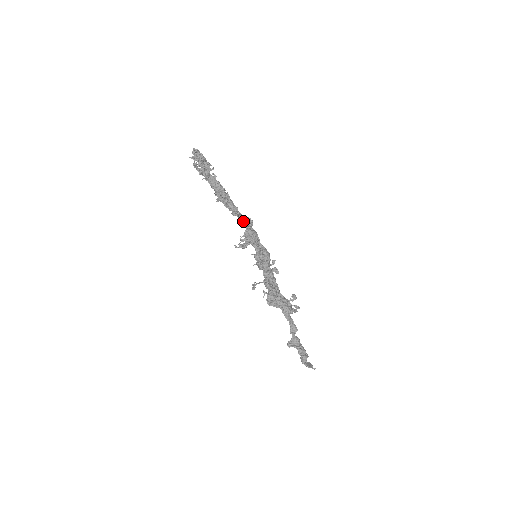
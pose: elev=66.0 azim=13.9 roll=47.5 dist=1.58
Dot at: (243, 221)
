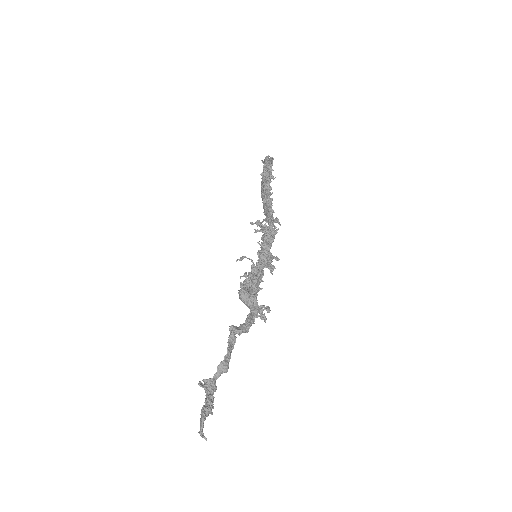
Dot at: (270, 221)
